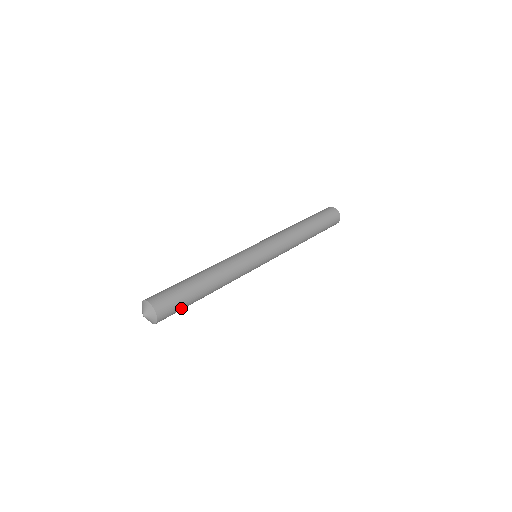
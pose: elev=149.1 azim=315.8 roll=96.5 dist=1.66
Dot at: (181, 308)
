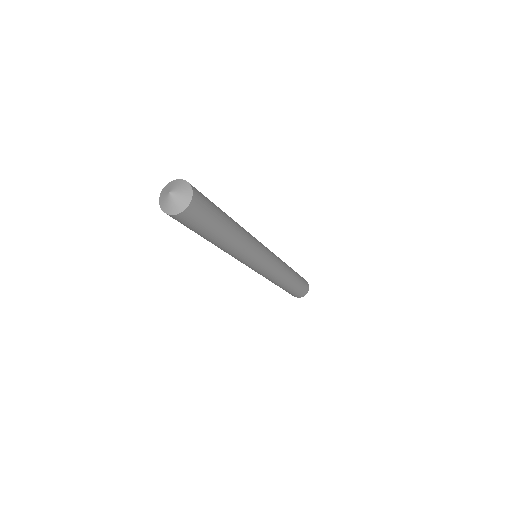
Dot at: (212, 209)
